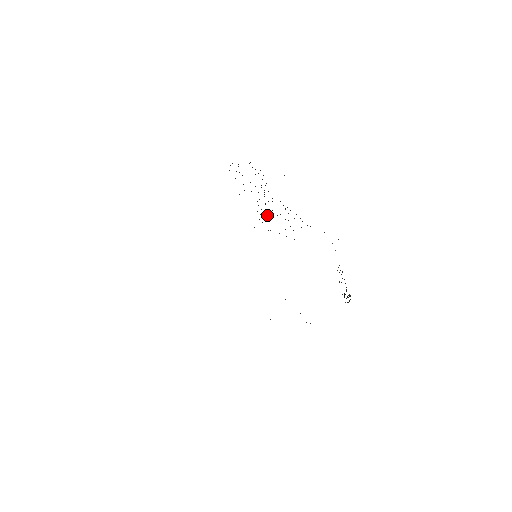
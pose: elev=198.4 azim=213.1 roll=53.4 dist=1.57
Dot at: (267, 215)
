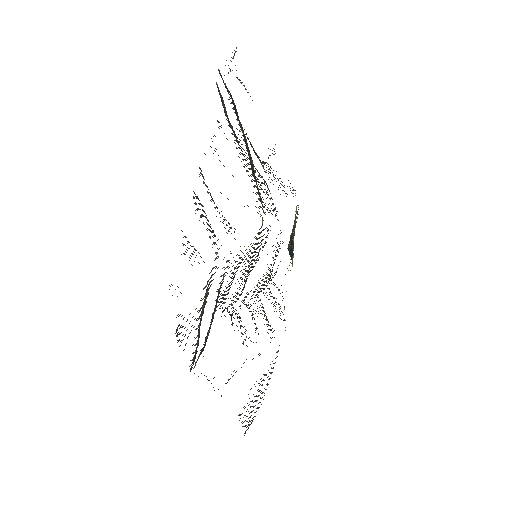
Dot at: occluded
